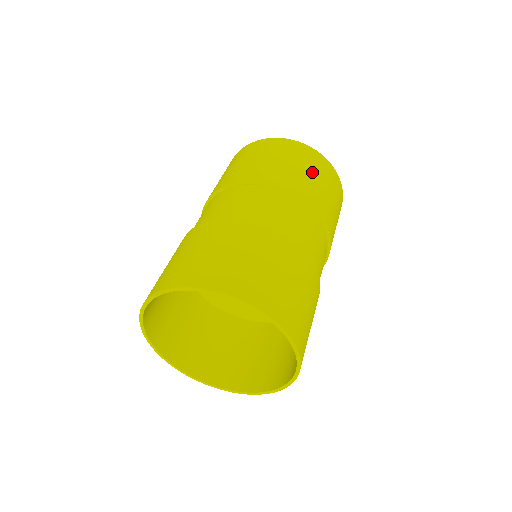
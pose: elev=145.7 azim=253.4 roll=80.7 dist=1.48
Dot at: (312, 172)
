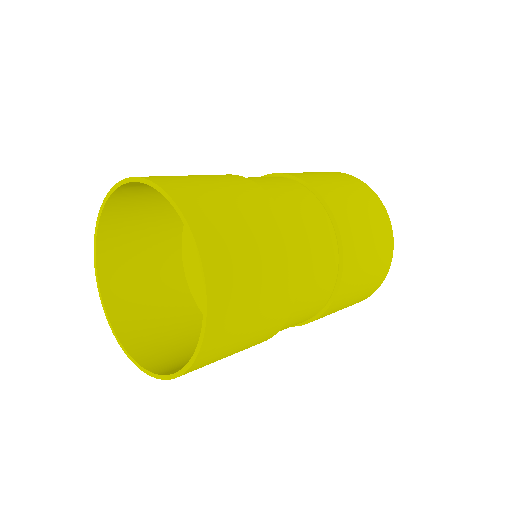
Dot at: (345, 187)
